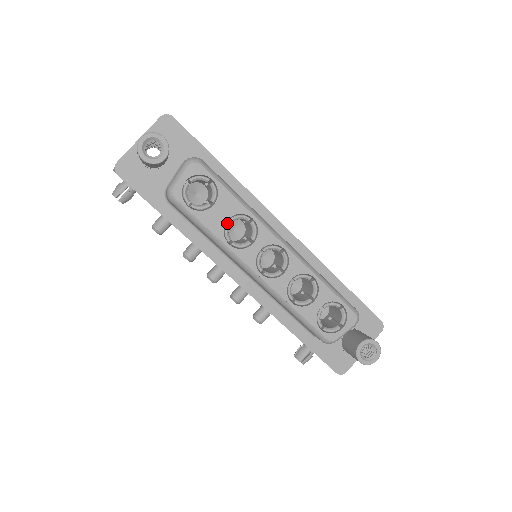
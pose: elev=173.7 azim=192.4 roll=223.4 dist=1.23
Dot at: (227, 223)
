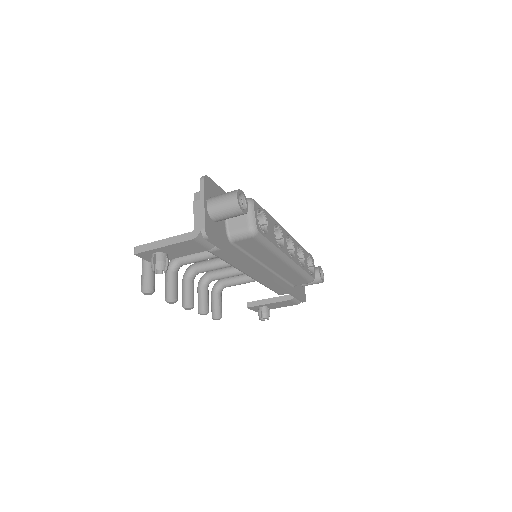
Dot at: occluded
